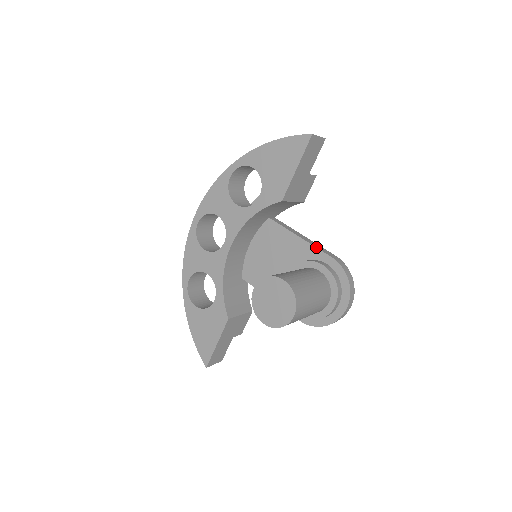
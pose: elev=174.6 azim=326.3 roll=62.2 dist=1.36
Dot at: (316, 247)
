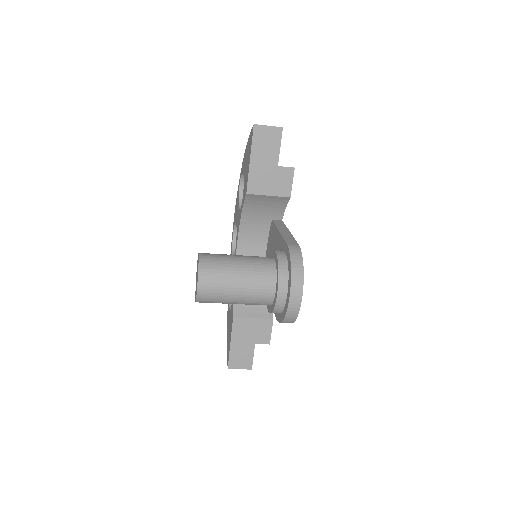
Dot at: (283, 237)
